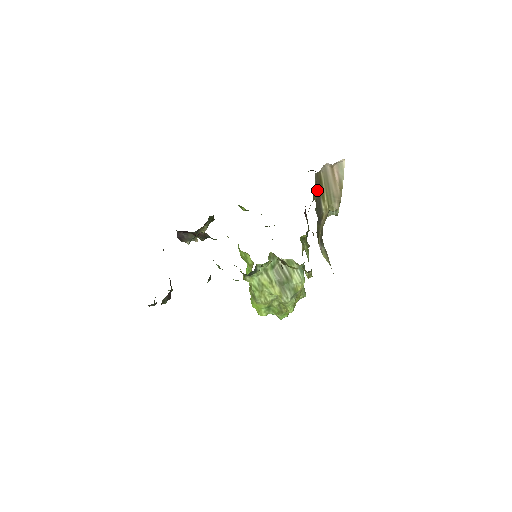
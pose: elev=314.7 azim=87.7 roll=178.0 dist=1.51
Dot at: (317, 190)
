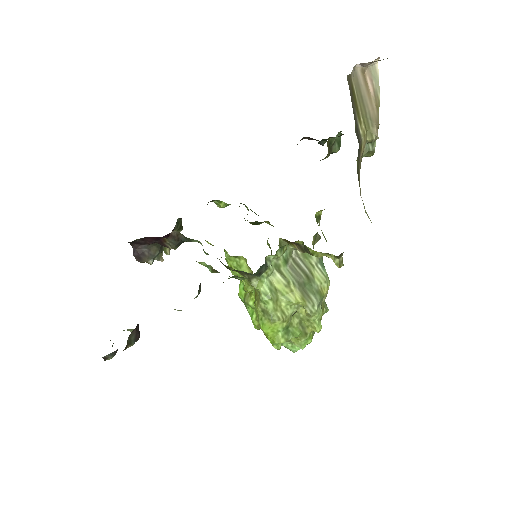
Dot at: occluded
